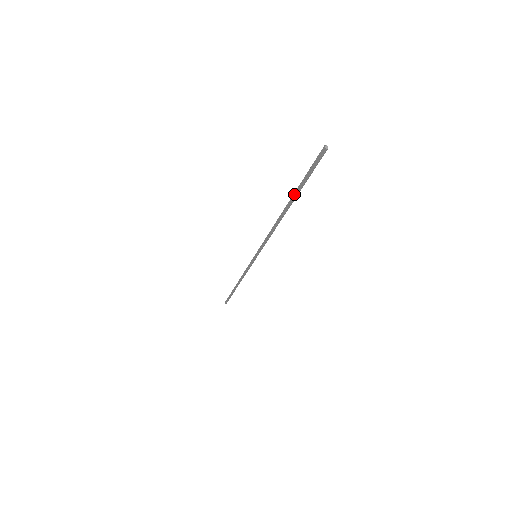
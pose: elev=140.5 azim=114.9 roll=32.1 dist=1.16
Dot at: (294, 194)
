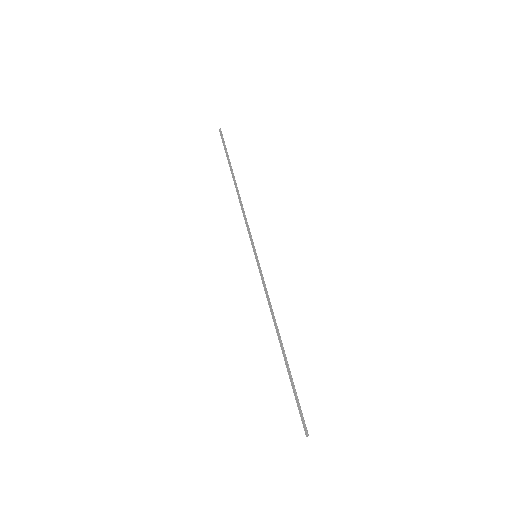
Dot at: (229, 166)
